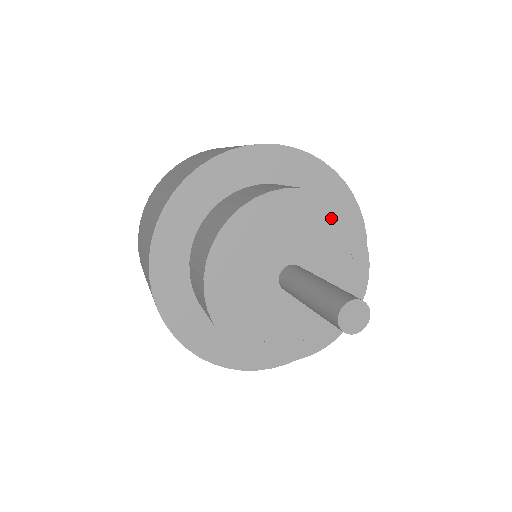
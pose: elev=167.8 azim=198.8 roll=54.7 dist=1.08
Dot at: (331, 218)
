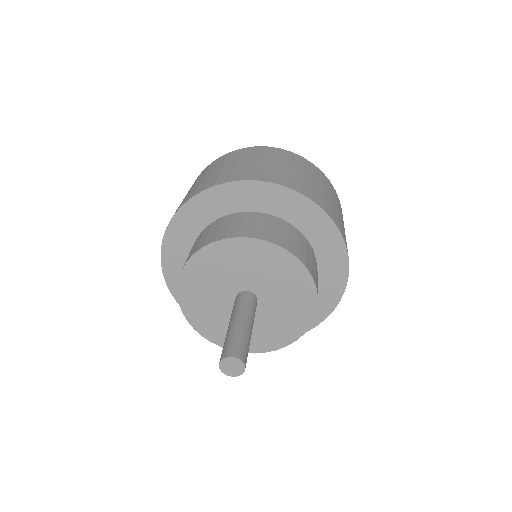
Dot at: (271, 256)
